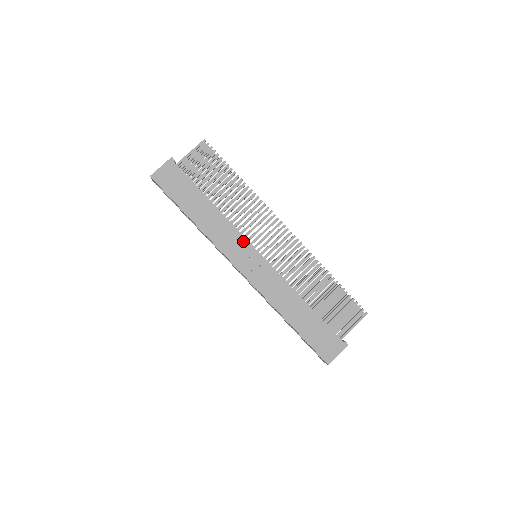
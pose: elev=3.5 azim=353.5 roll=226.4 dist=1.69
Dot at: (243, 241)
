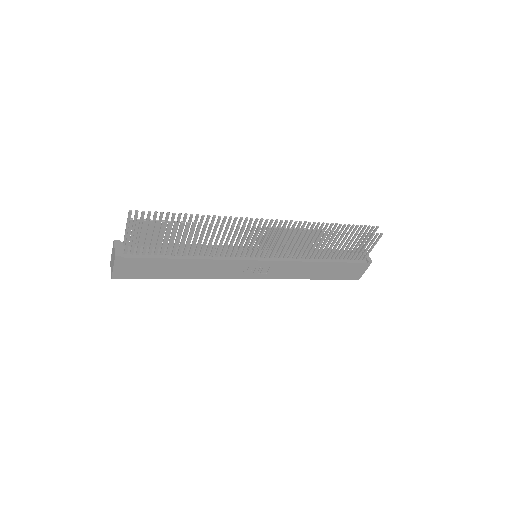
Dot at: (239, 263)
